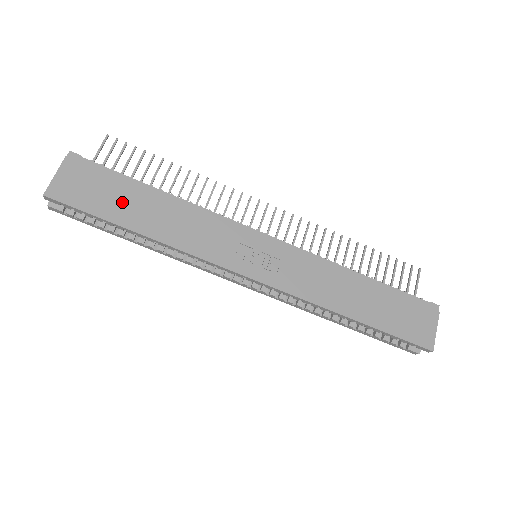
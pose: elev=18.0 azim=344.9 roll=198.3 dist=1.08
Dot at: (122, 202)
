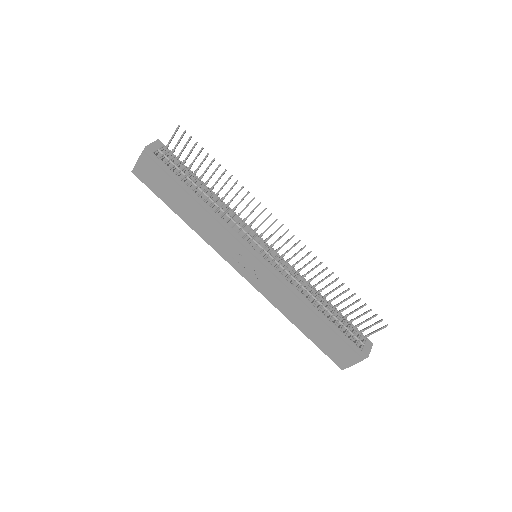
Dot at: (172, 195)
